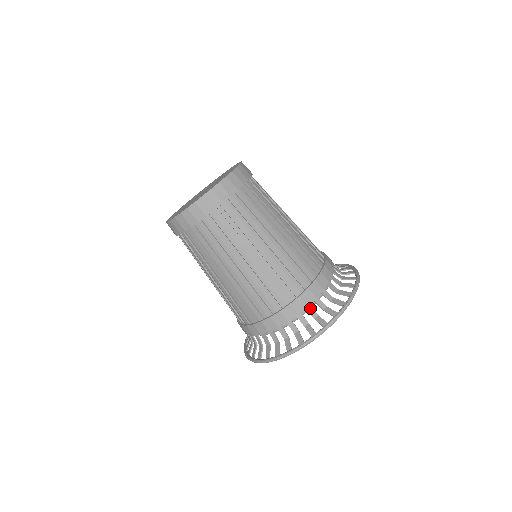
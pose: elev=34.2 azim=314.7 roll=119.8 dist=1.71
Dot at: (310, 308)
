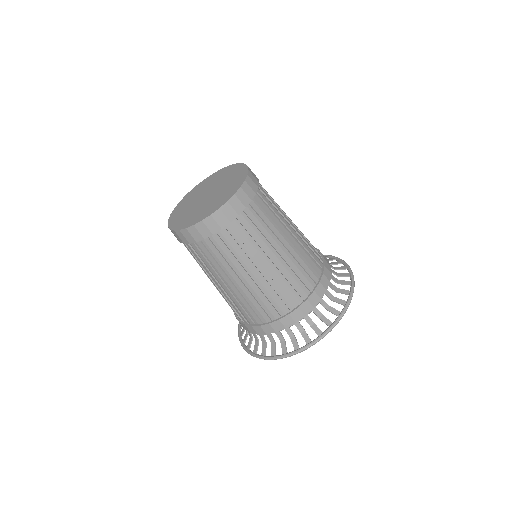
Dot at: (330, 283)
